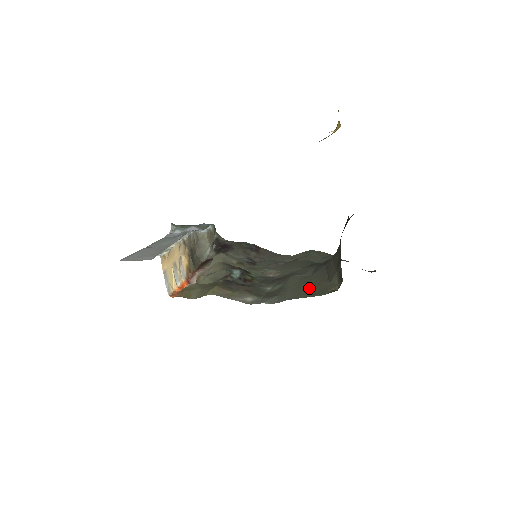
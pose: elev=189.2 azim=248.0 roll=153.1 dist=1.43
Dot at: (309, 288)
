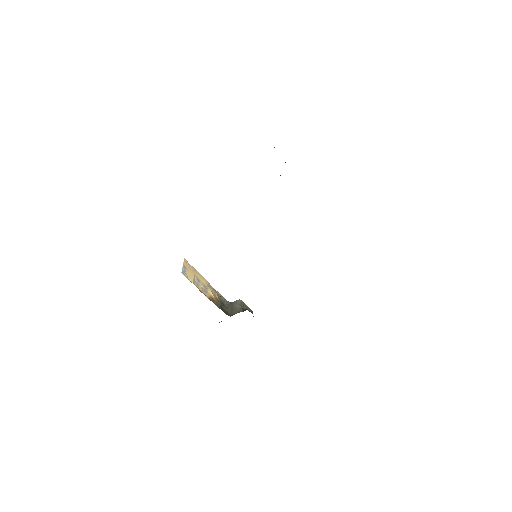
Dot at: occluded
